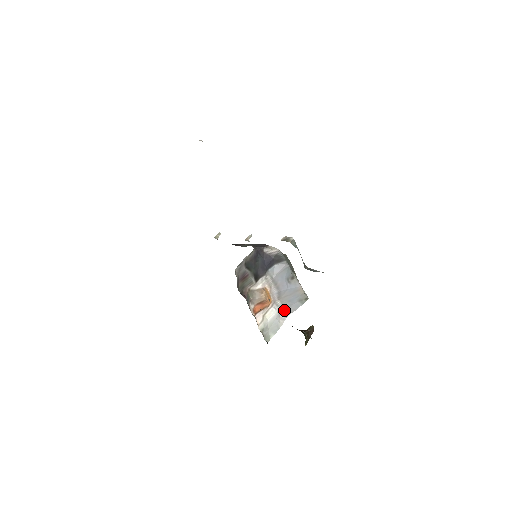
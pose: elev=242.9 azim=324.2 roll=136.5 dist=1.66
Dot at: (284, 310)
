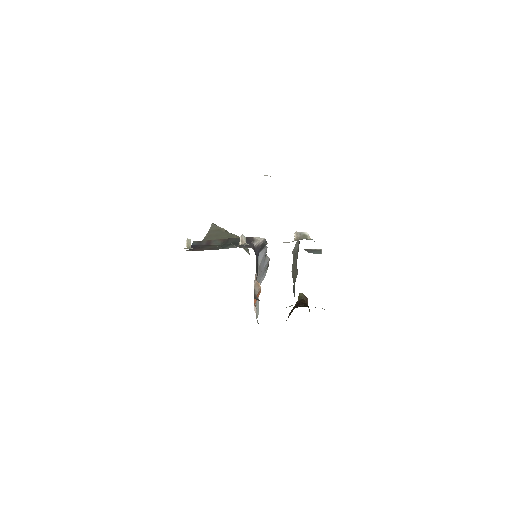
Dot at: occluded
